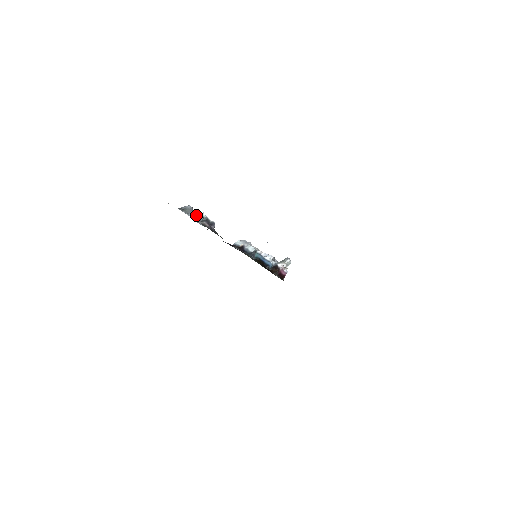
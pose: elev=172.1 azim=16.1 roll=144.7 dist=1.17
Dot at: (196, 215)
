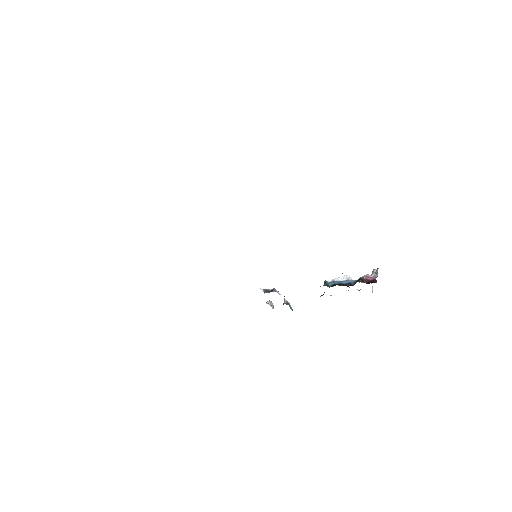
Dot at: occluded
